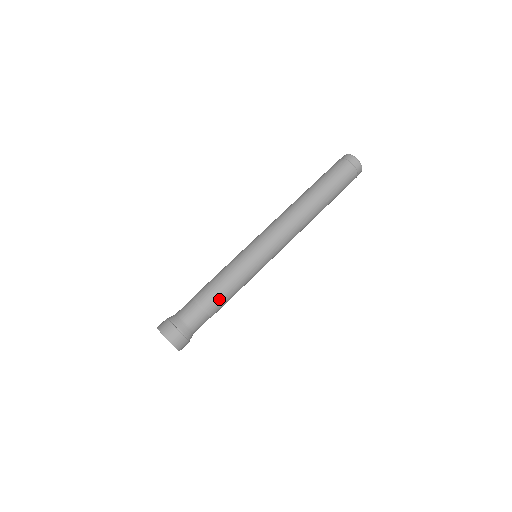
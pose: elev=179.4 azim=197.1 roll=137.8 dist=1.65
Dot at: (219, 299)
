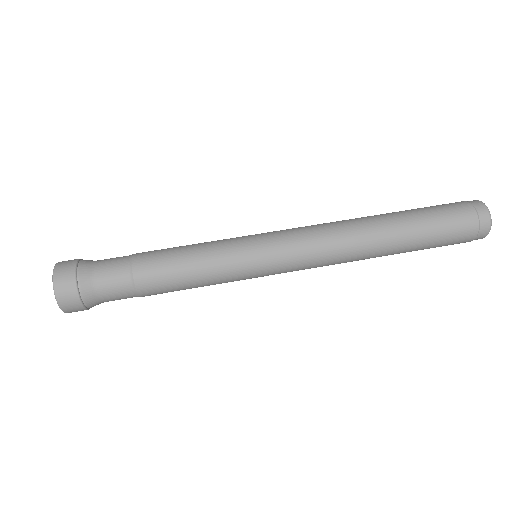
Dot at: (159, 256)
